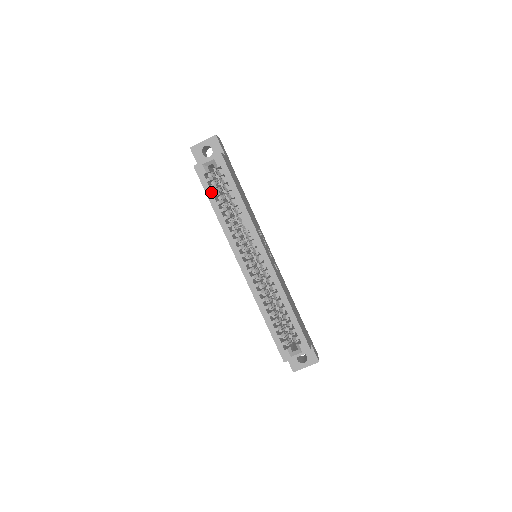
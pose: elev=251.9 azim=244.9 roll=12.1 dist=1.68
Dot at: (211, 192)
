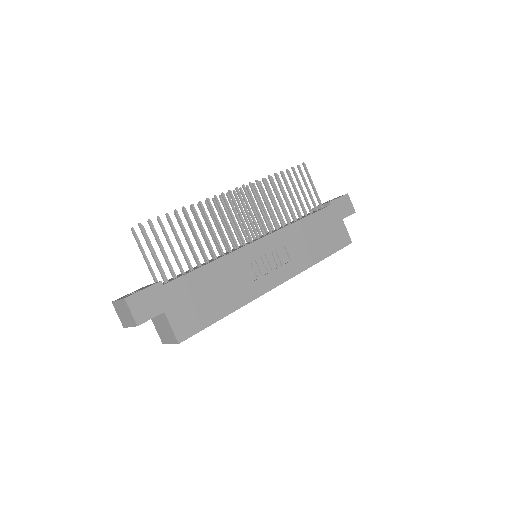
Dot at: occluded
